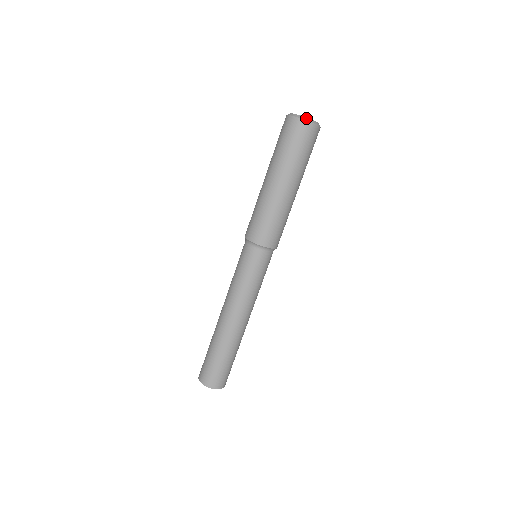
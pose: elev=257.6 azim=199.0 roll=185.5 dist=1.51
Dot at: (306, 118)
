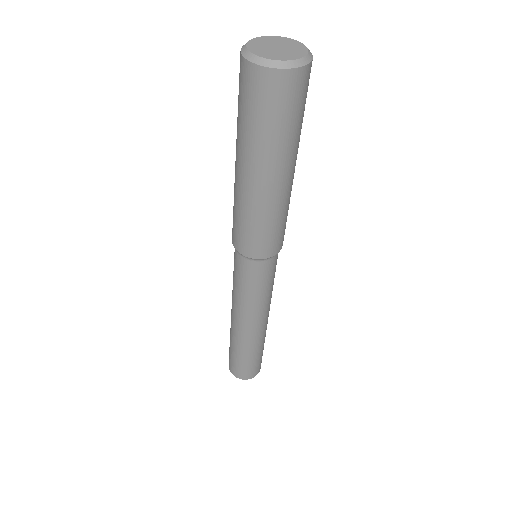
Dot at: (302, 60)
